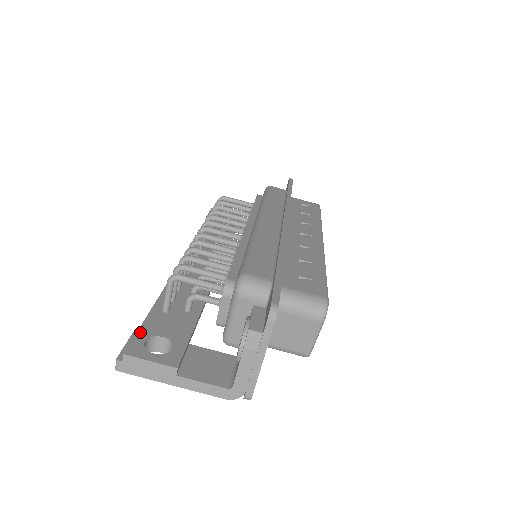
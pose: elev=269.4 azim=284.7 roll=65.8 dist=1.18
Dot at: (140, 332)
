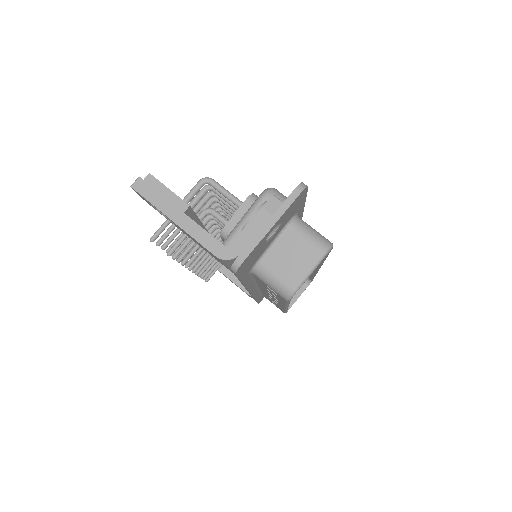
Dot at: occluded
